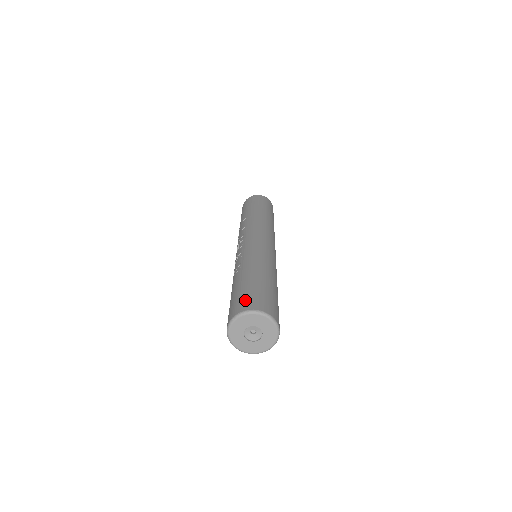
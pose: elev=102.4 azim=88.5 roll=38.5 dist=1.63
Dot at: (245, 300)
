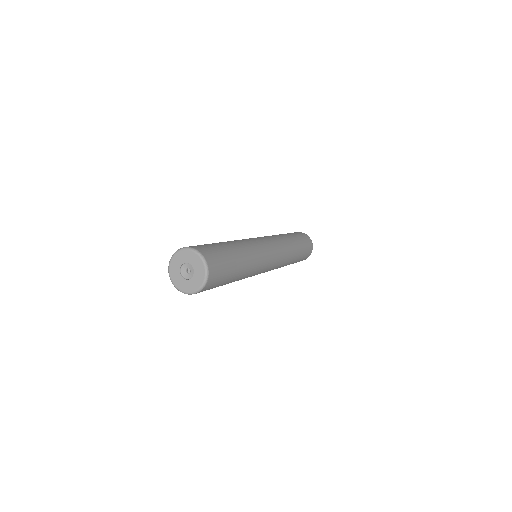
Dot at: (197, 245)
